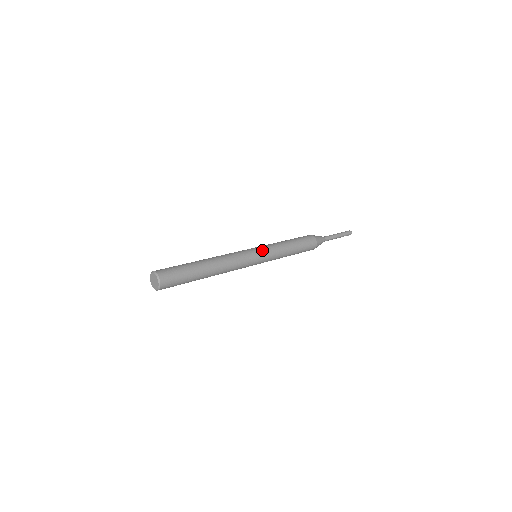
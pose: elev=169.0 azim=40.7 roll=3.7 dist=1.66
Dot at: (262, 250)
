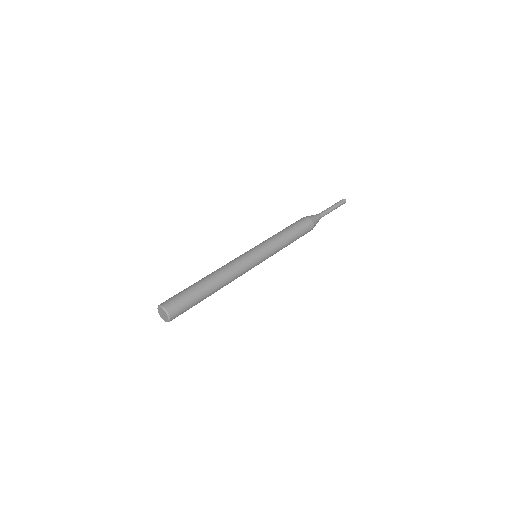
Dot at: (259, 248)
